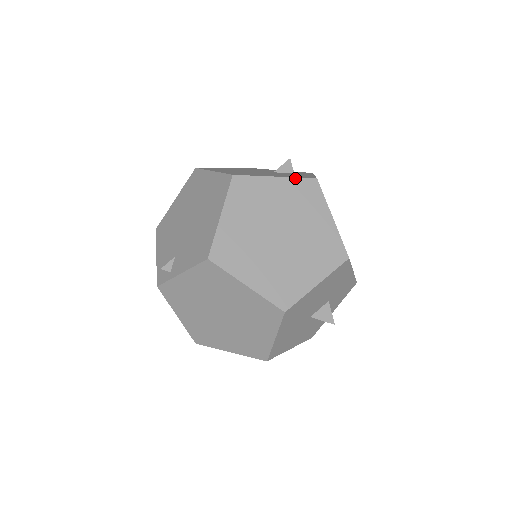
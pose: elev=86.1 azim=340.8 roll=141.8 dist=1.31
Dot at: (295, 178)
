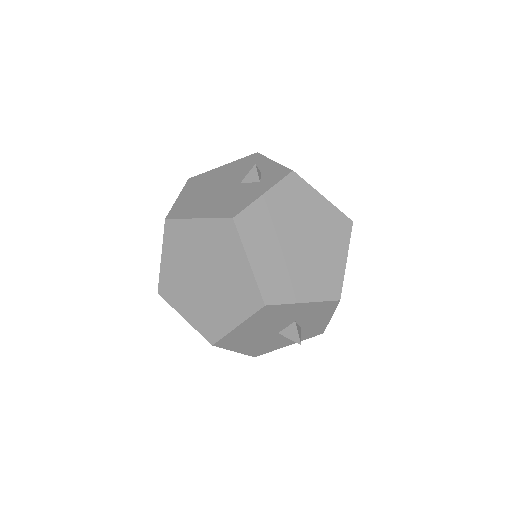
Dot at: (213, 219)
